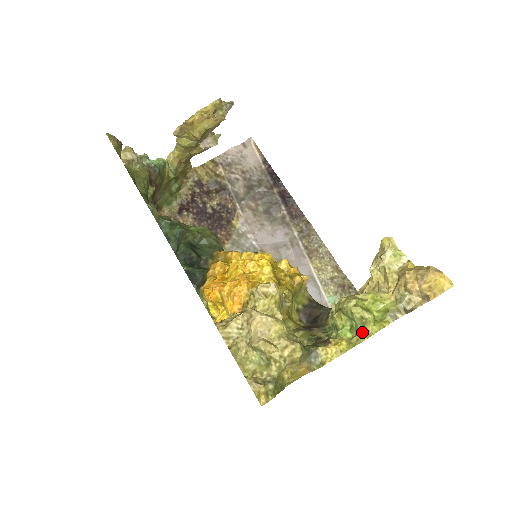
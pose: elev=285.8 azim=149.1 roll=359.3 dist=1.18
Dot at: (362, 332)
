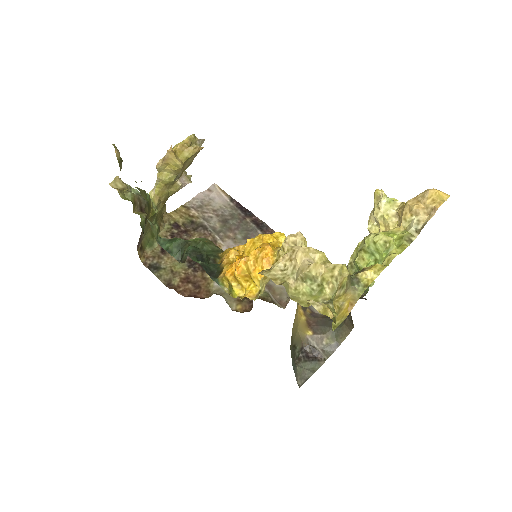
Dot at: (389, 254)
